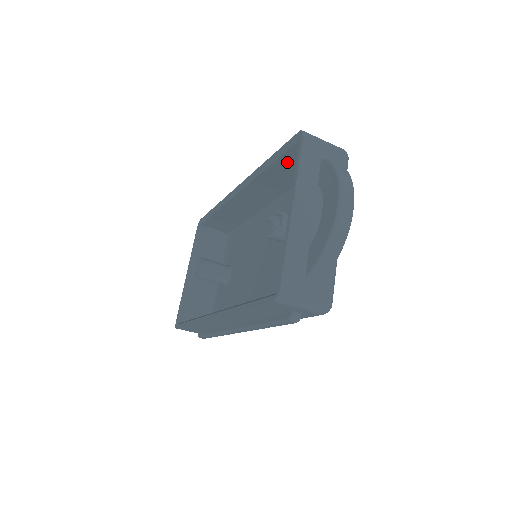
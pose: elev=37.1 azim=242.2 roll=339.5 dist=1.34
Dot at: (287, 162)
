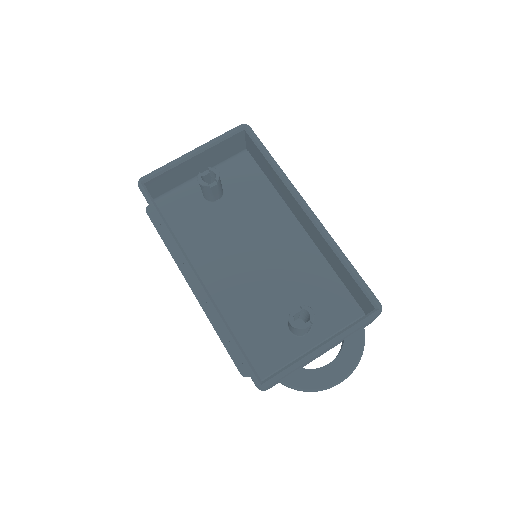
Dot at: (350, 279)
